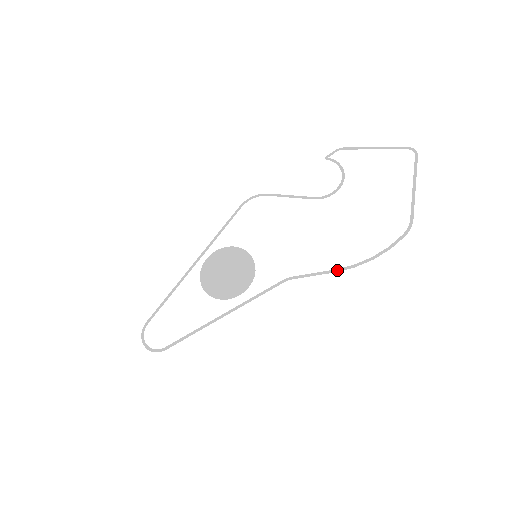
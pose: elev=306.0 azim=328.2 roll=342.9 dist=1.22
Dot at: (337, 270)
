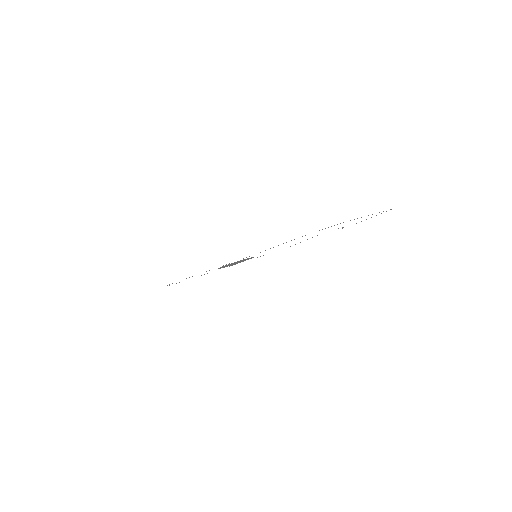
Dot at: (283, 243)
